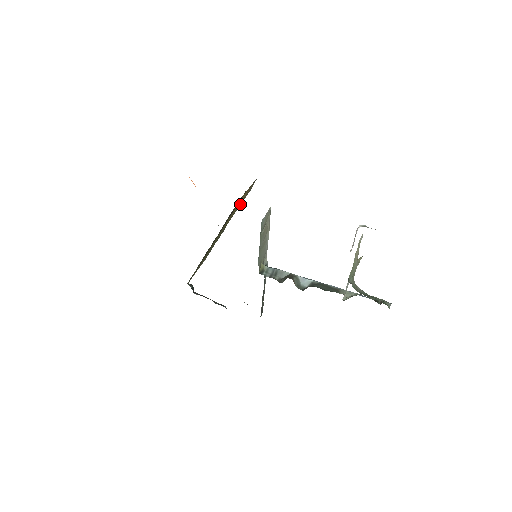
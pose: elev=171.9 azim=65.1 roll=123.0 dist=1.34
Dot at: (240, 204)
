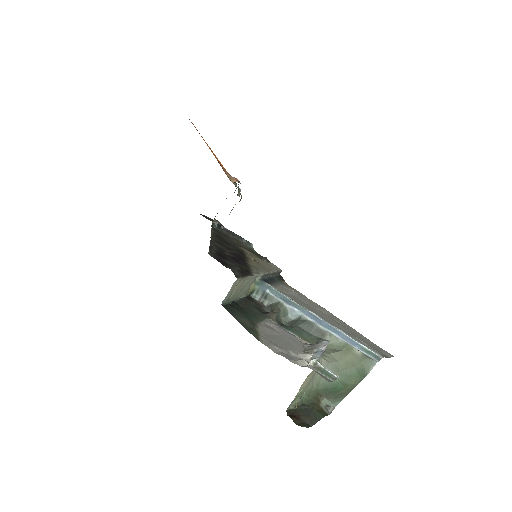
Dot at: occluded
